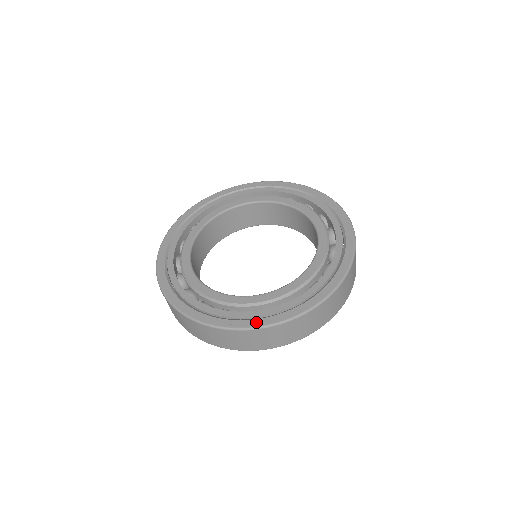
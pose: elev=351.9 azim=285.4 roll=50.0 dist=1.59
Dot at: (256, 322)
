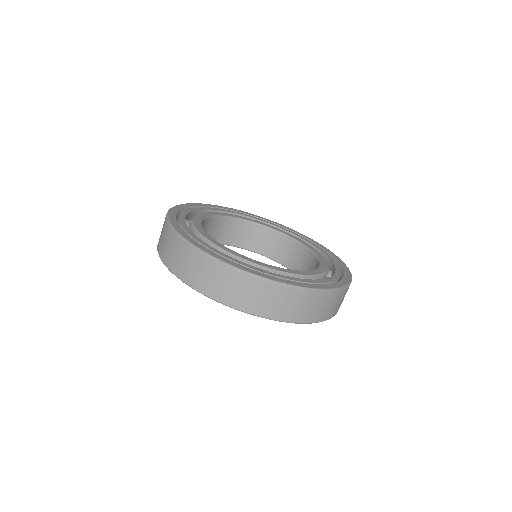
Dot at: (310, 285)
